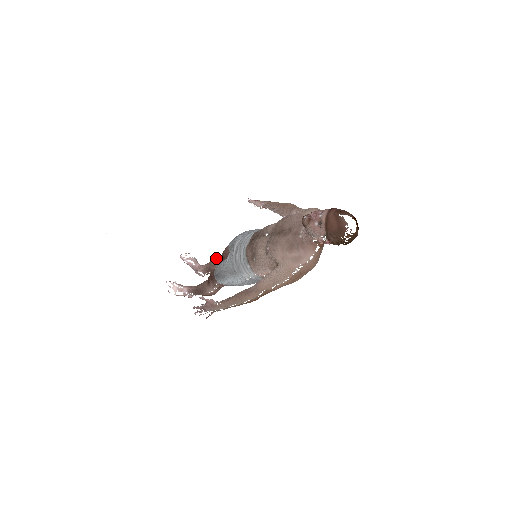
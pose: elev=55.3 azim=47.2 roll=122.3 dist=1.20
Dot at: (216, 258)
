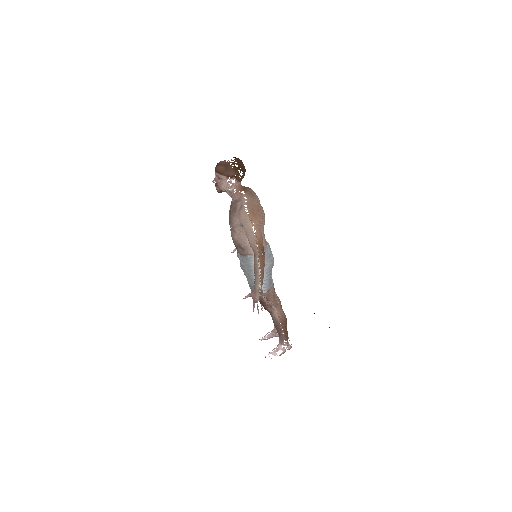
Dot at: occluded
